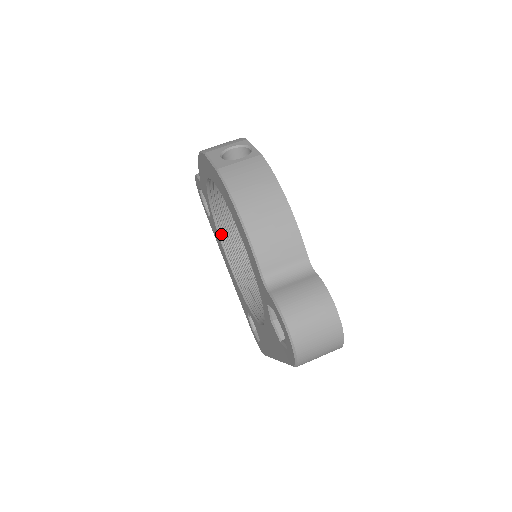
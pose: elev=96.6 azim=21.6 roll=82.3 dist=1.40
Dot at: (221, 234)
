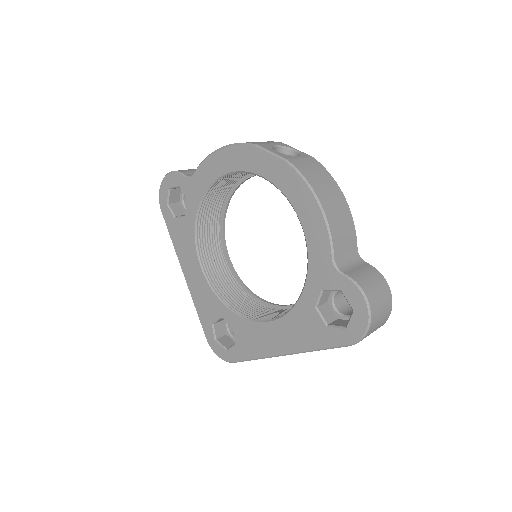
Dot at: (197, 236)
